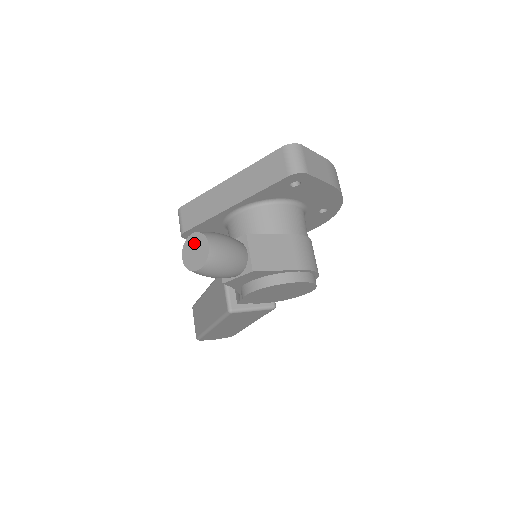
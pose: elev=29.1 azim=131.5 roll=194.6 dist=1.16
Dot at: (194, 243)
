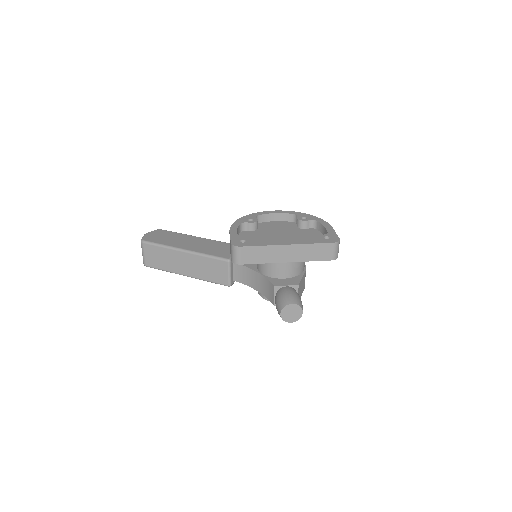
Dot at: (292, 309)
